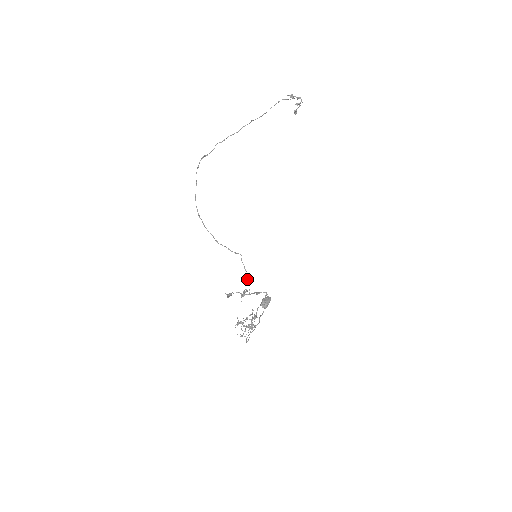
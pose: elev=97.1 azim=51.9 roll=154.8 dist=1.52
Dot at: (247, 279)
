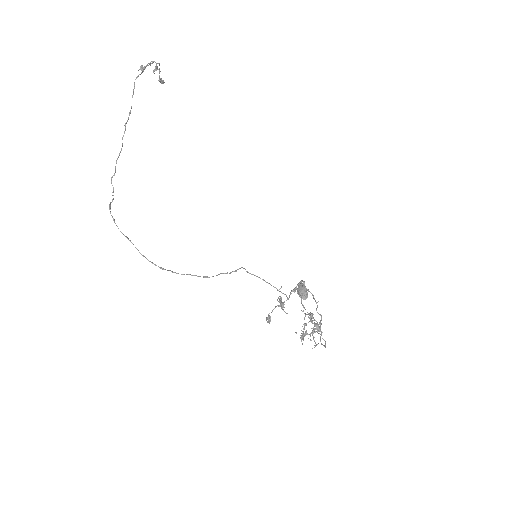
Dot at: occluded
